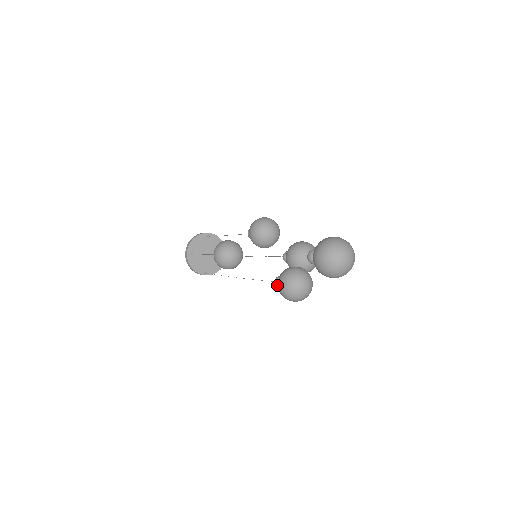
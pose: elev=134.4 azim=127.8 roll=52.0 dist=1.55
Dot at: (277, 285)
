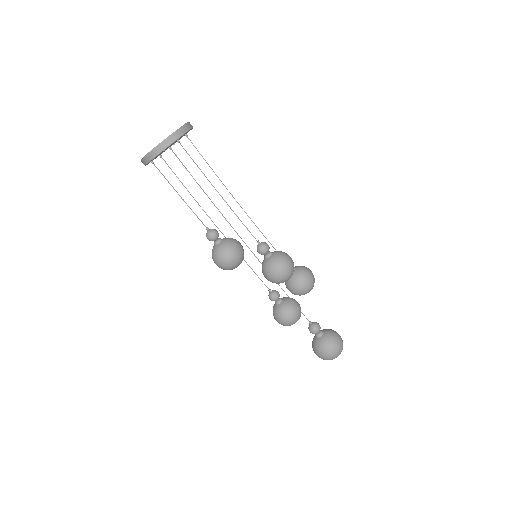
Dot at: (271, 300)
